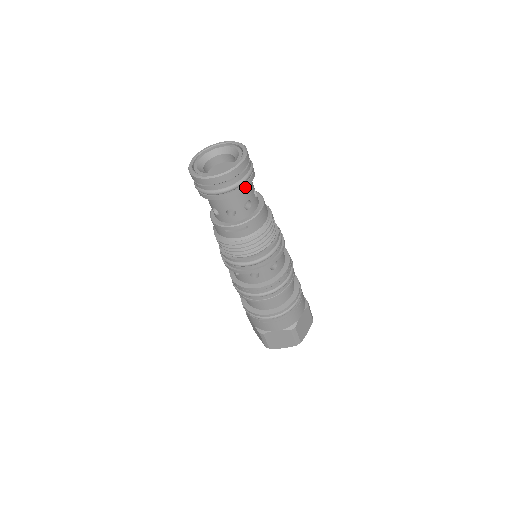
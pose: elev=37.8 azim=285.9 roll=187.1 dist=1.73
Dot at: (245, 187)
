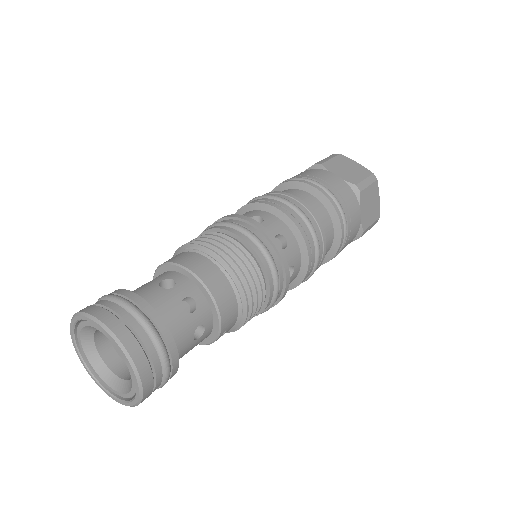
Dot at: (176, 359)
